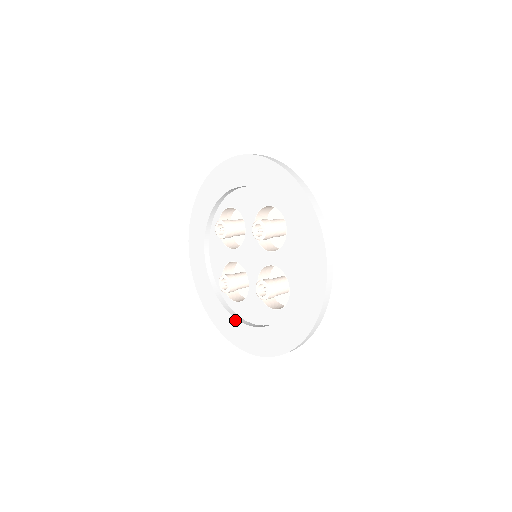
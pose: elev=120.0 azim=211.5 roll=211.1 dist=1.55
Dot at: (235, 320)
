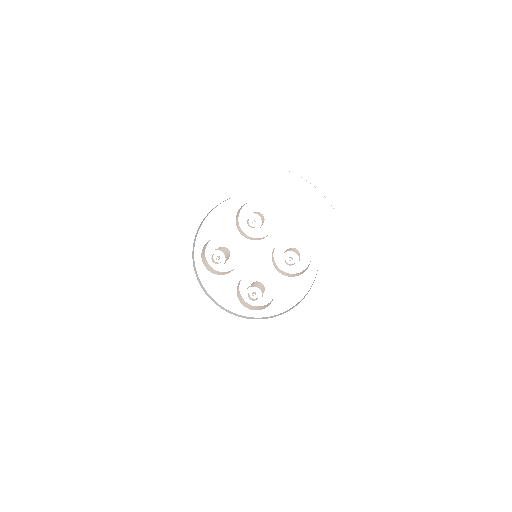
Dot at: (282, 316)
